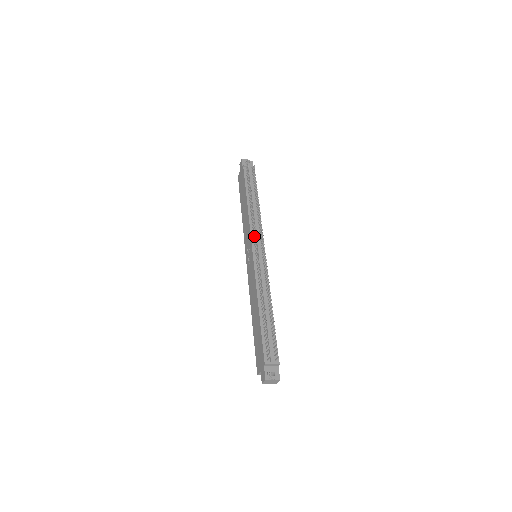
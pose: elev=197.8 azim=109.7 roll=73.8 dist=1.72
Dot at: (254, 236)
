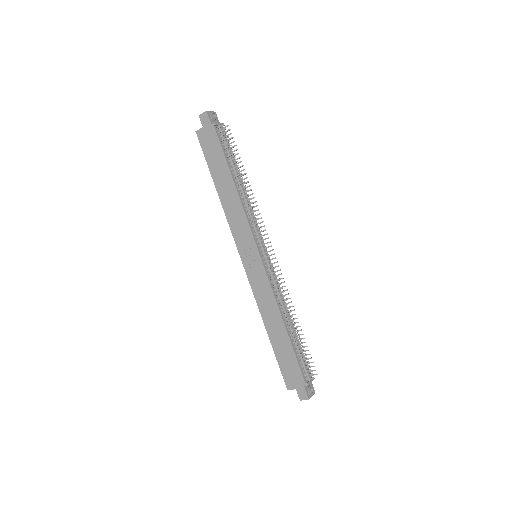
Dot at: (255, 233)
